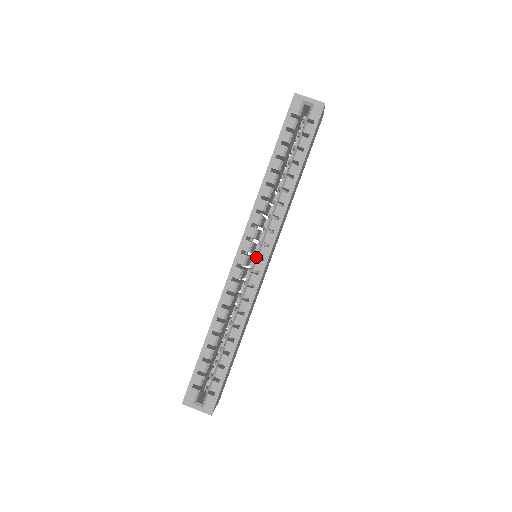
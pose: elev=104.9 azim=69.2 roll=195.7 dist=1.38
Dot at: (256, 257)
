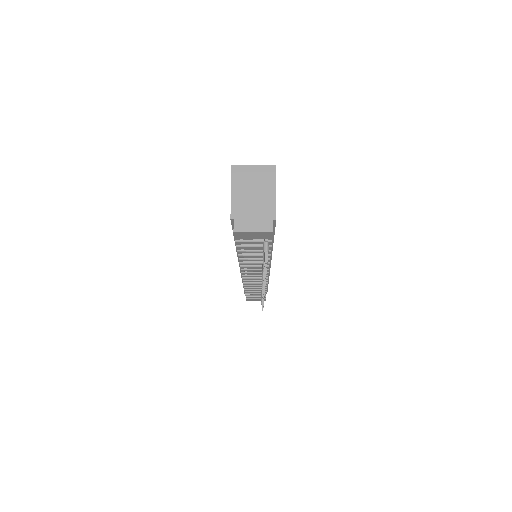
Dot at: occluded
